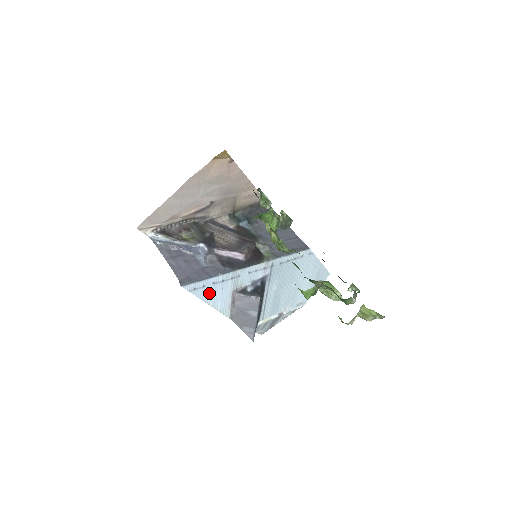
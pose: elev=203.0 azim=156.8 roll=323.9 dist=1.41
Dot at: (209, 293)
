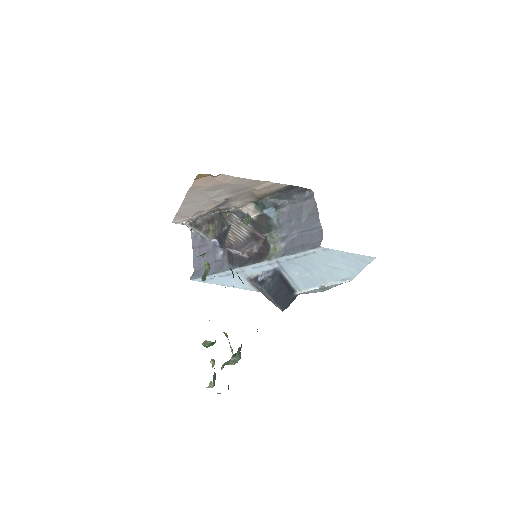
Dot at: (221, 281)
